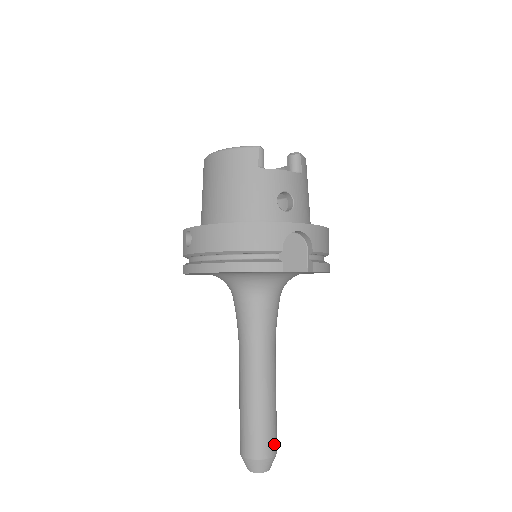
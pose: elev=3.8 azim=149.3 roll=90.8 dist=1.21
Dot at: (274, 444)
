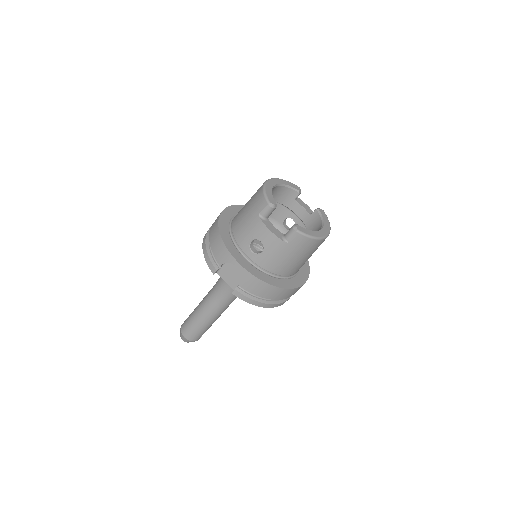
Dot at: (192, 336)
